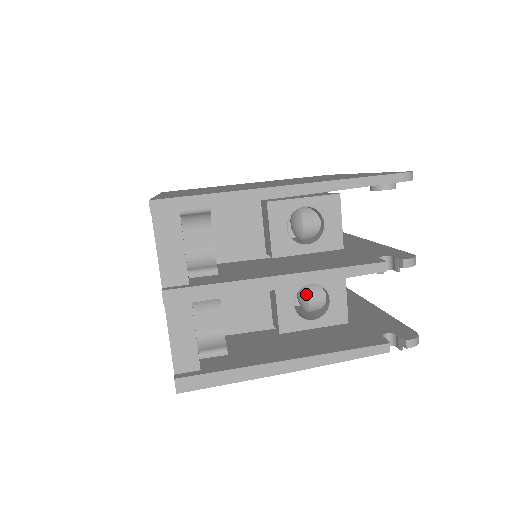
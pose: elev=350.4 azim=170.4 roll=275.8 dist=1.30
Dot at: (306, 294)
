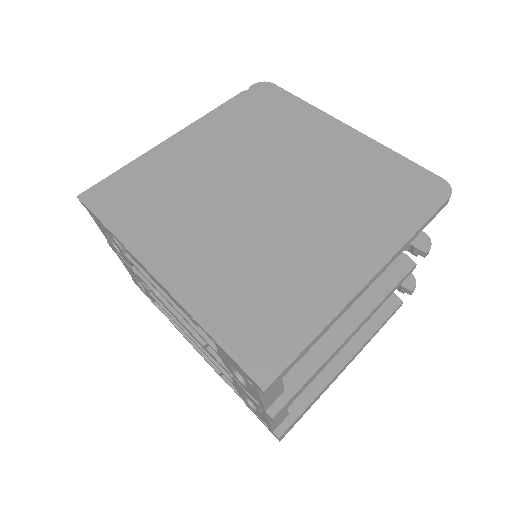
Dot at: occluded
